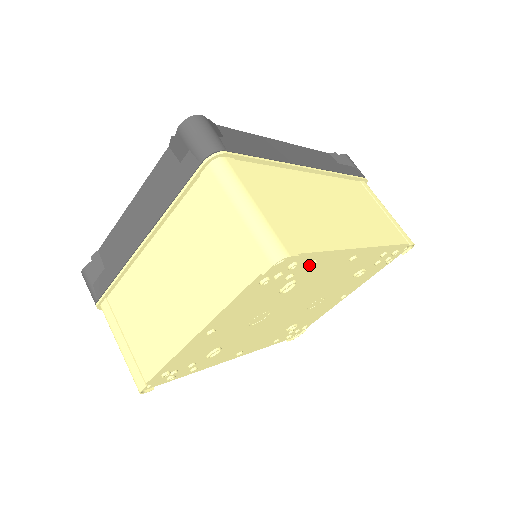
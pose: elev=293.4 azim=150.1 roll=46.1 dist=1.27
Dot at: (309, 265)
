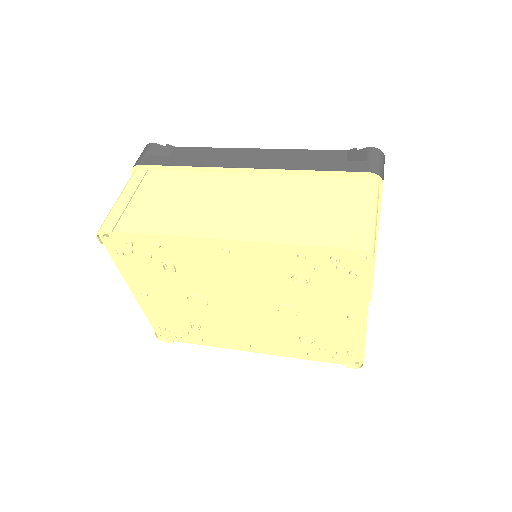
Dot at: (153, 246)
